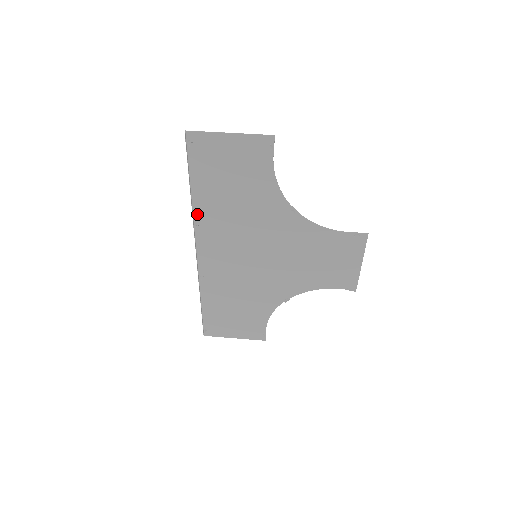
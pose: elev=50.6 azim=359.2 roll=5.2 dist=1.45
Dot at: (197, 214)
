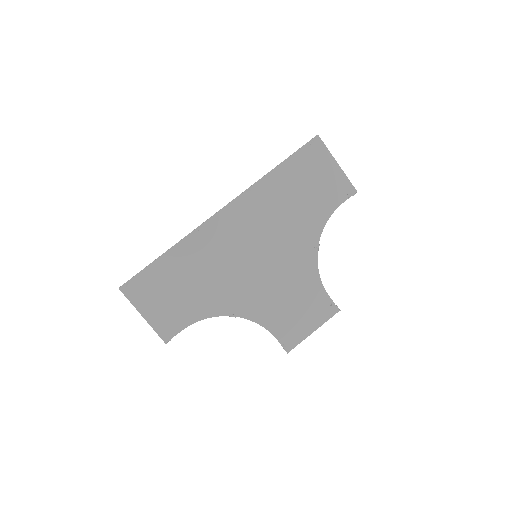
Dot at: (258, 185)
